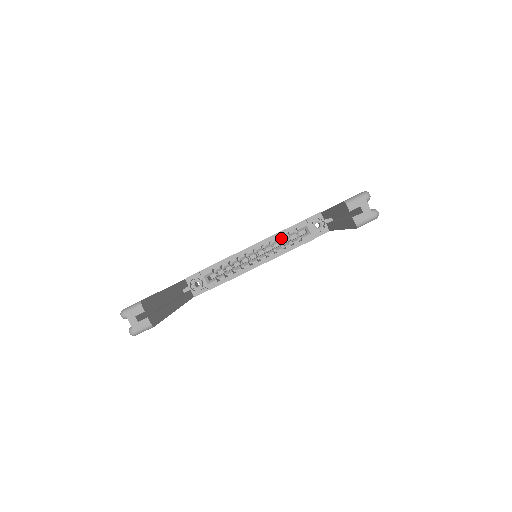
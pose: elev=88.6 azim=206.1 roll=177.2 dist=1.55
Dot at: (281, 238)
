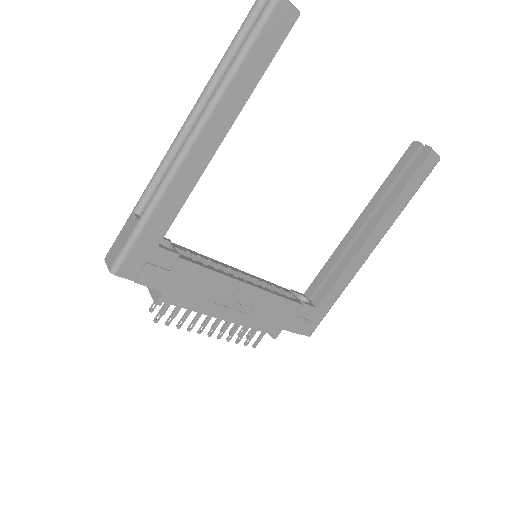
Dot at: (267, 284)
